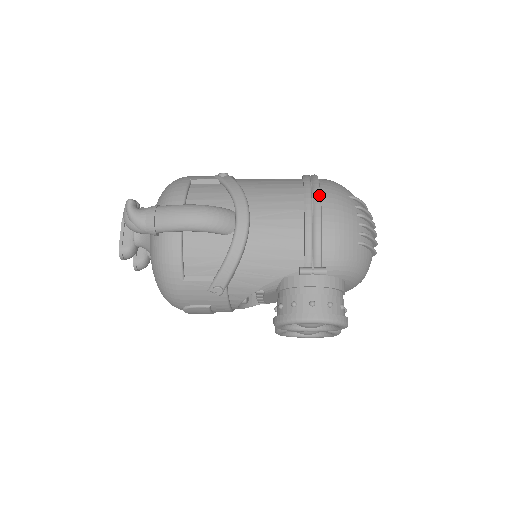
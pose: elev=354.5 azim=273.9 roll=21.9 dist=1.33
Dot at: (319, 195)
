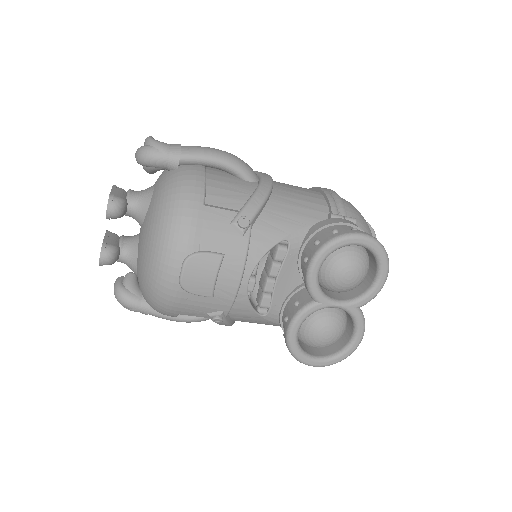
Dot at: occluded
